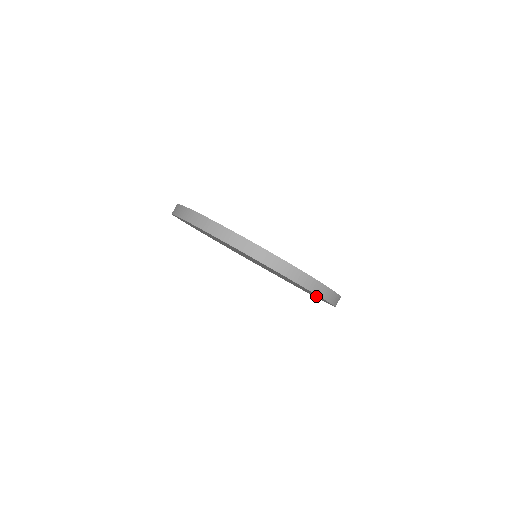
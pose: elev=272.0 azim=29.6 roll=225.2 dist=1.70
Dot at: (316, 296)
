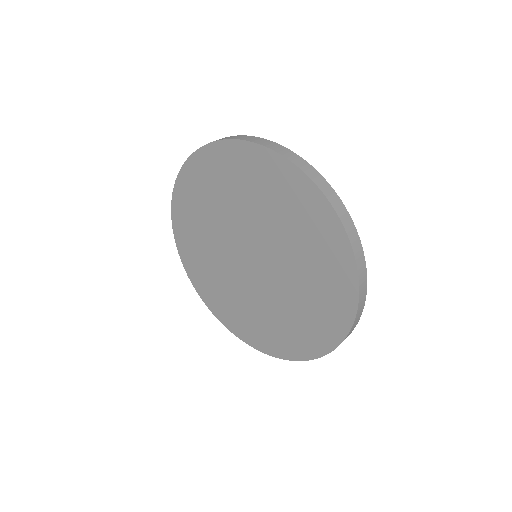
Dot at: (330, 300)
